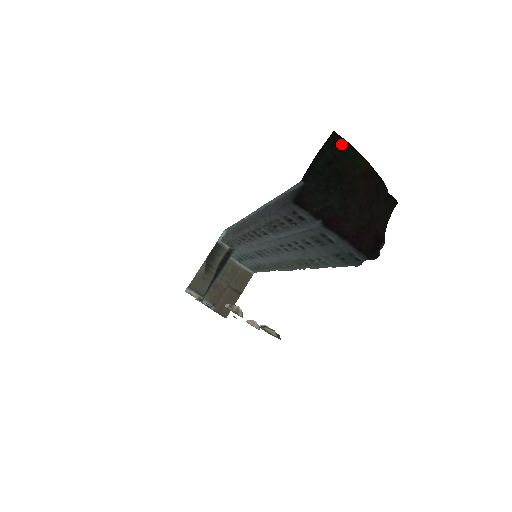
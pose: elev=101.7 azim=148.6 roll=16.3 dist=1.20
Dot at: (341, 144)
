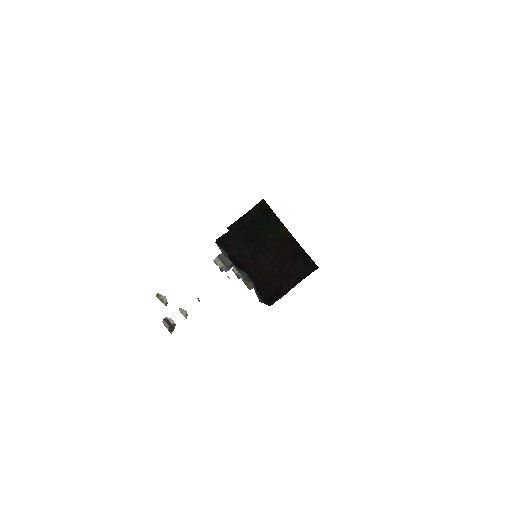
Dot at: (266, 210)
